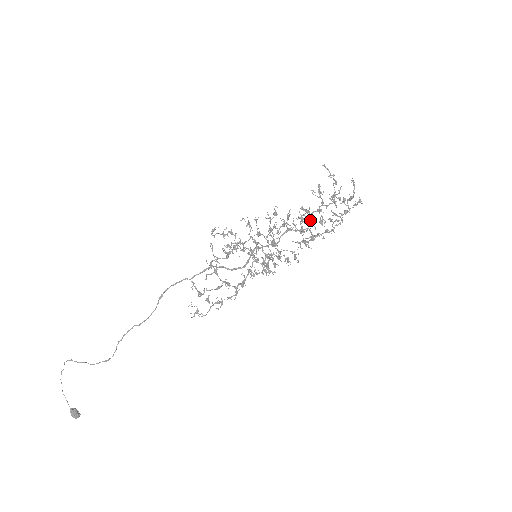
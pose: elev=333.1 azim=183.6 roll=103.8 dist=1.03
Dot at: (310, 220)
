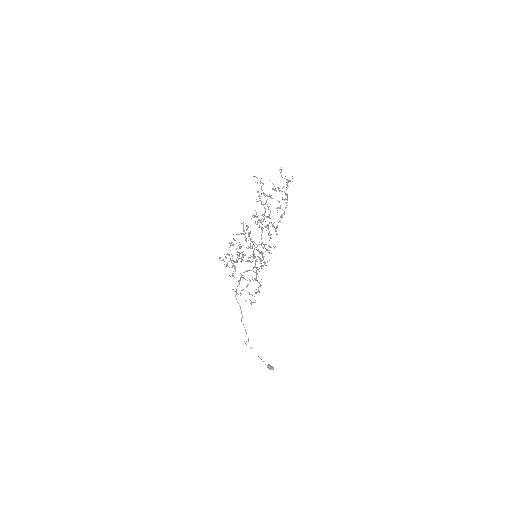
Dot at: (263, 219)
